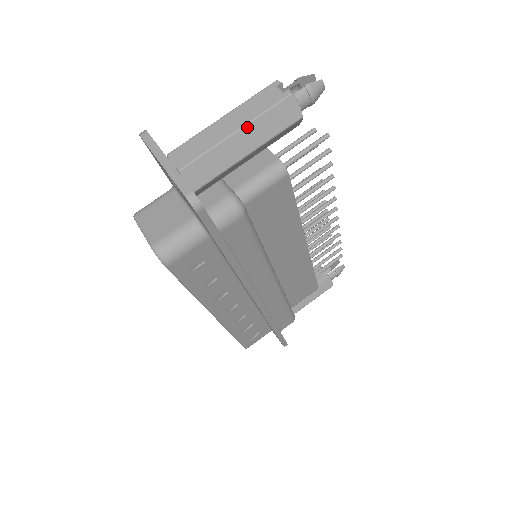
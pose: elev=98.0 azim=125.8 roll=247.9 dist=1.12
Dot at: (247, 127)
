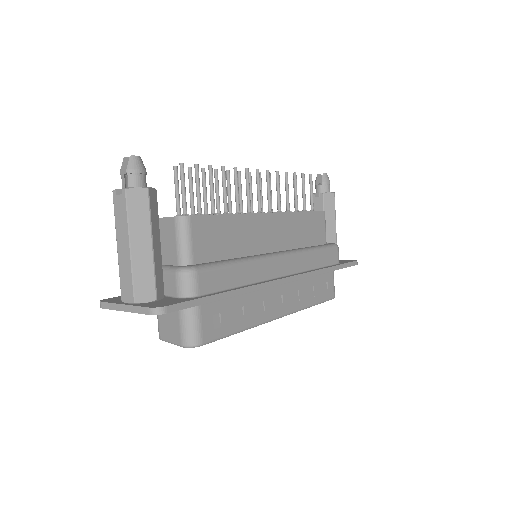
Dot at: (131, 237)
